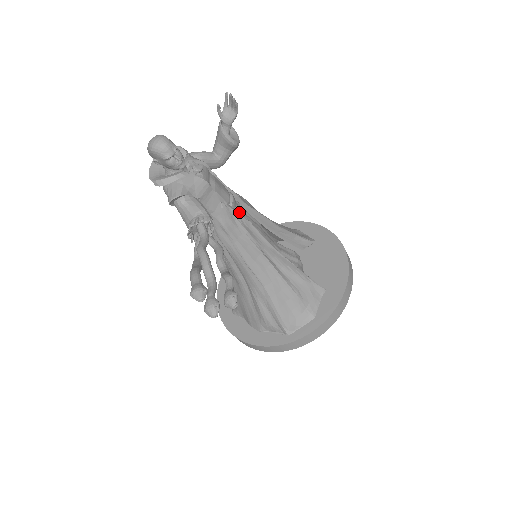
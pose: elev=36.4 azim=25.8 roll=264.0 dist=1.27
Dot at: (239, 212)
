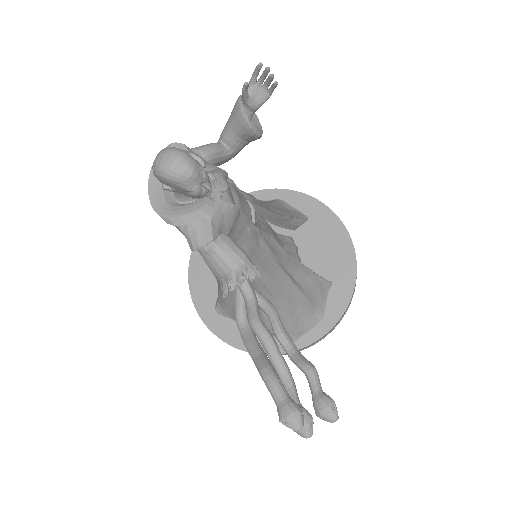
Dot at: (256, 223)
